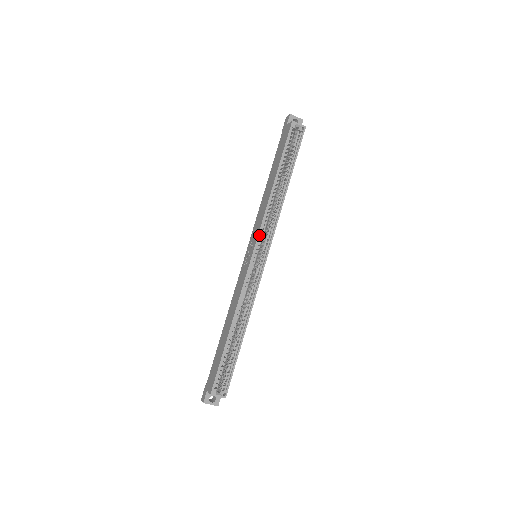
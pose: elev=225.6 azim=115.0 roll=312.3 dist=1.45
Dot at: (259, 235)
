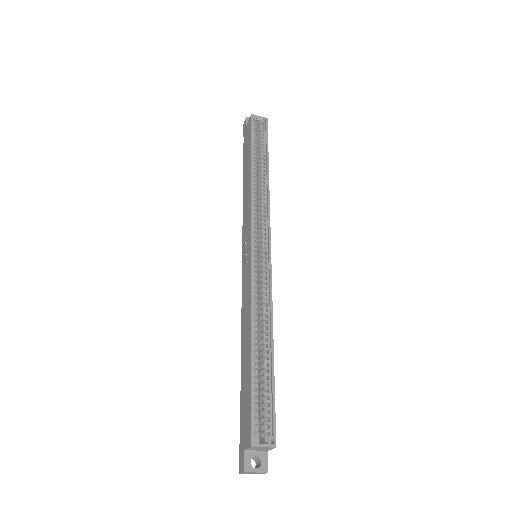
Dot at: (252, 224)
